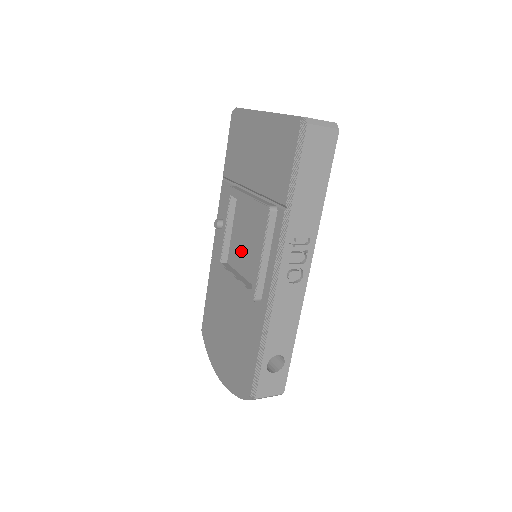
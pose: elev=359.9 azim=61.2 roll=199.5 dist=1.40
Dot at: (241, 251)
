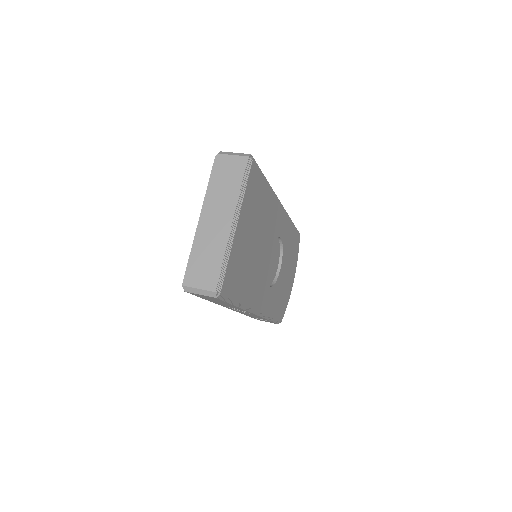
Dot at: occluded
